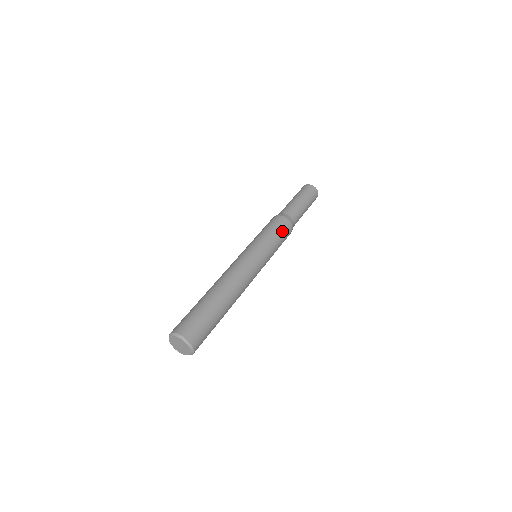
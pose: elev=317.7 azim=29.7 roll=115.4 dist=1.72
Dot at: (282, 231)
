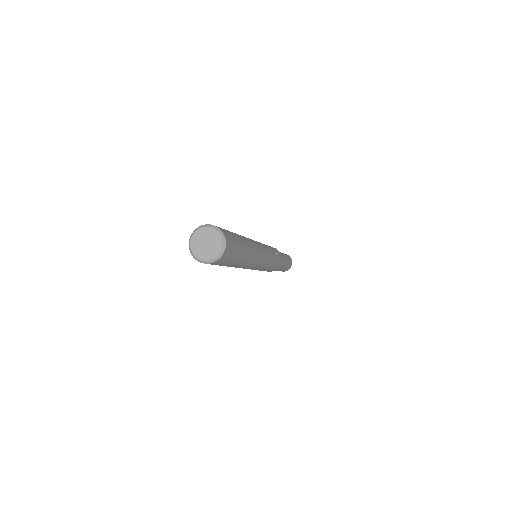
Dot at: occluded
